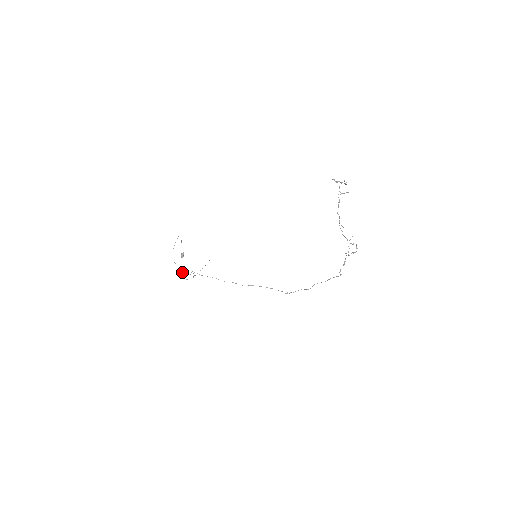
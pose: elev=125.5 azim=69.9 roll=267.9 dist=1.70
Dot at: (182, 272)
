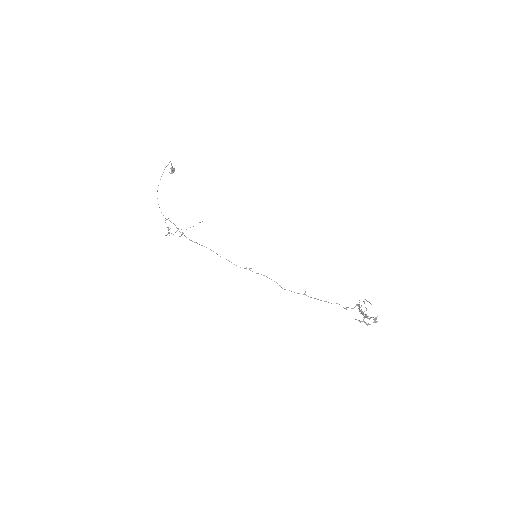
Dot at: (168, 230)
